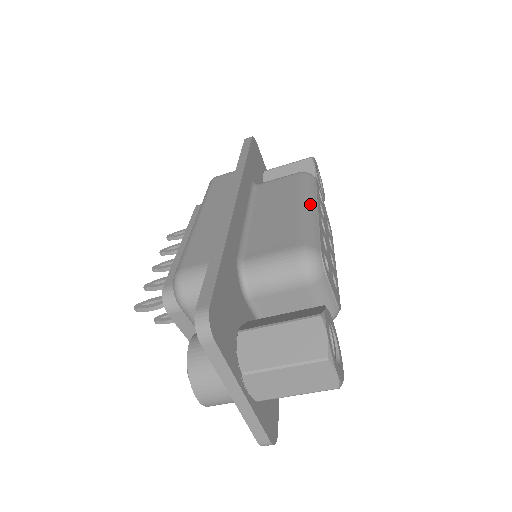
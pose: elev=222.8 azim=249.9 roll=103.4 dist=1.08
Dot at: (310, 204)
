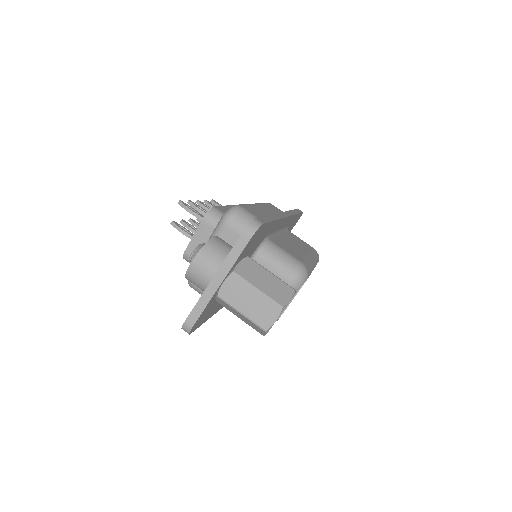
Dot at: (314, 261)
